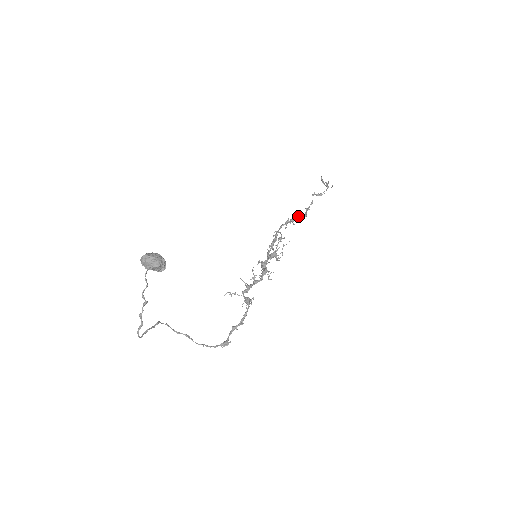
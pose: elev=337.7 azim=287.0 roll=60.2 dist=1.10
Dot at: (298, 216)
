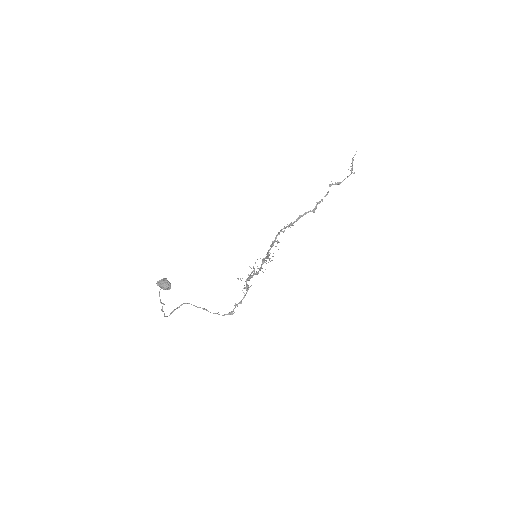
Dot at: (302, 216)
